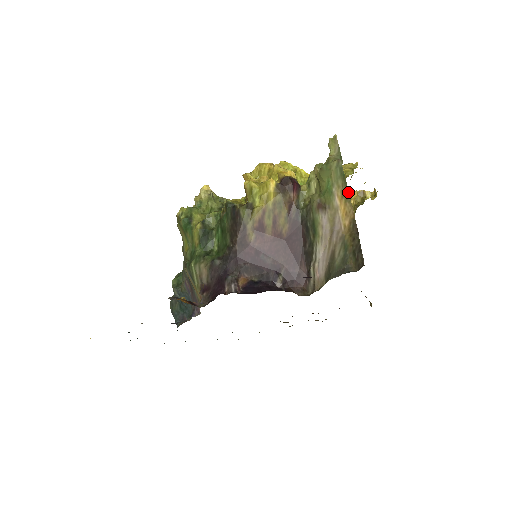
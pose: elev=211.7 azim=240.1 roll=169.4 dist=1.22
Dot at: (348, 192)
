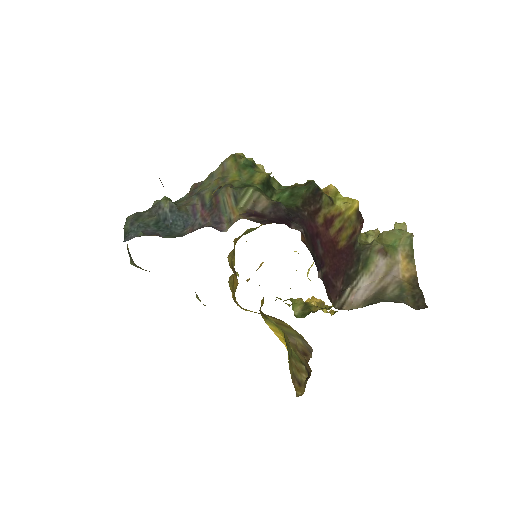
Dot at: occluded
